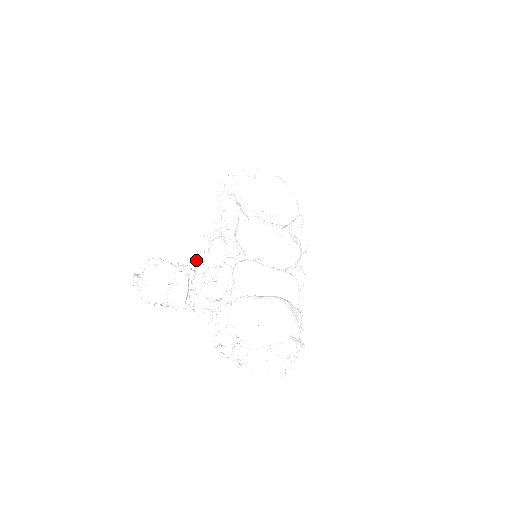
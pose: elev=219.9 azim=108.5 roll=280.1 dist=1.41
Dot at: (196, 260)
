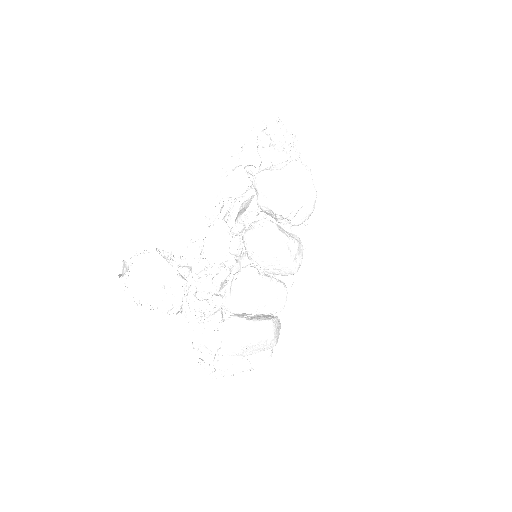
Dot at: (193, 251)
